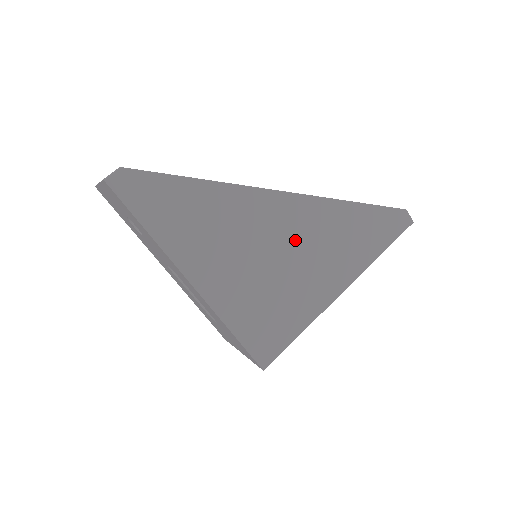
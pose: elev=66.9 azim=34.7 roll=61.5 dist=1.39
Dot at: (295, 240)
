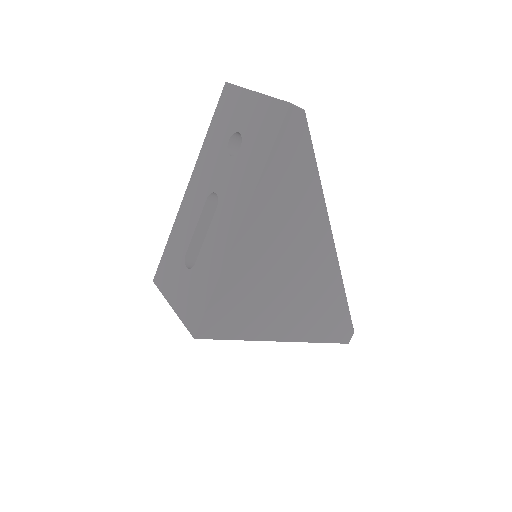
Dot at: (305, 279)
